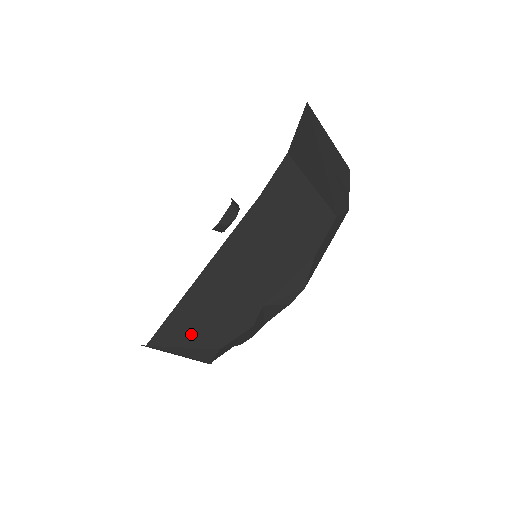
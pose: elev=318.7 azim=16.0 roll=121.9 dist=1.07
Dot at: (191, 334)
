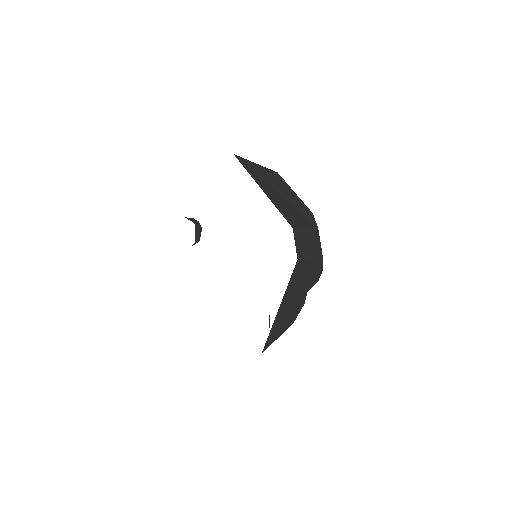
Dot at: (280, 331)
